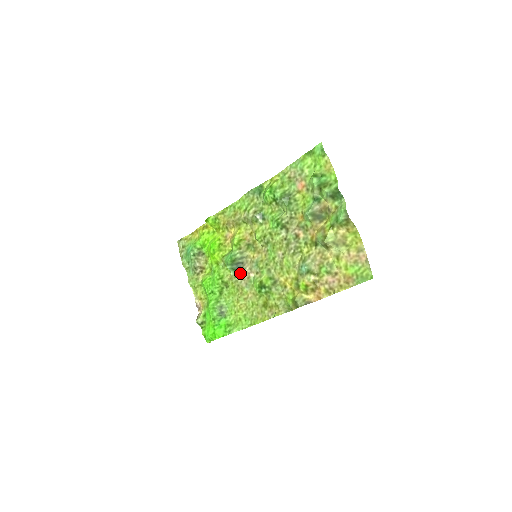
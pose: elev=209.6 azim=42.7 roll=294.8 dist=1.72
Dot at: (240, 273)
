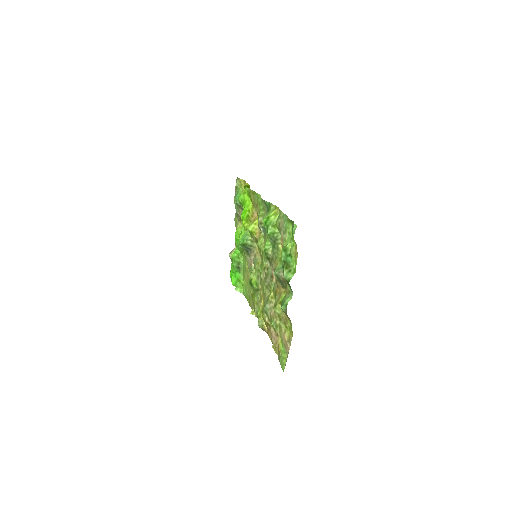
Dot at: (248, 255)
